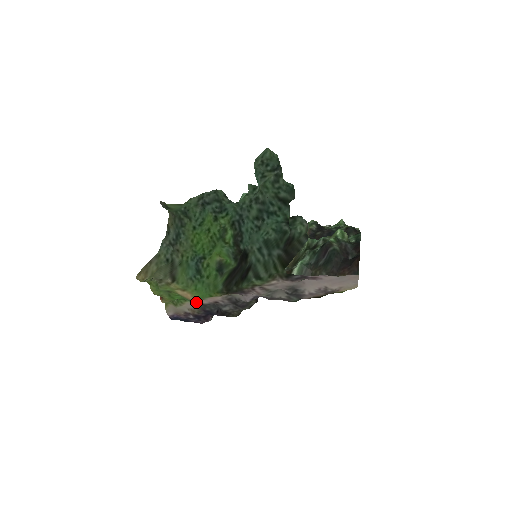
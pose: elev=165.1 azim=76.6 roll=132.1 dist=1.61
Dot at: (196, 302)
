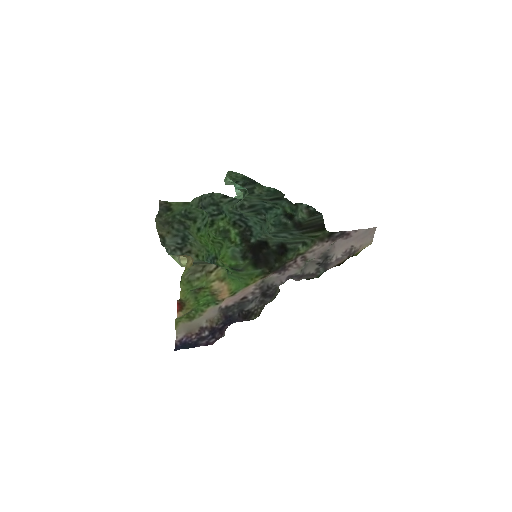
Dot at: (221, 304)
